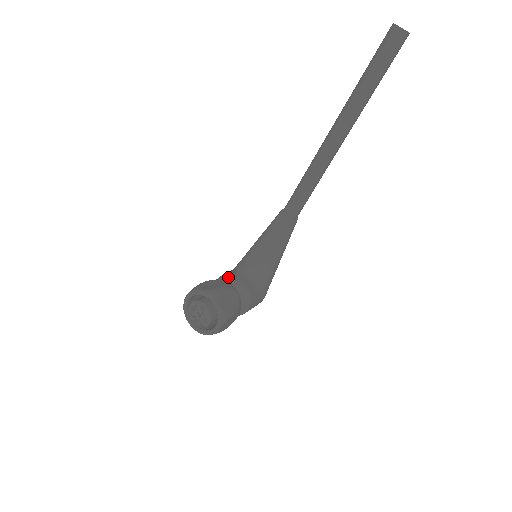
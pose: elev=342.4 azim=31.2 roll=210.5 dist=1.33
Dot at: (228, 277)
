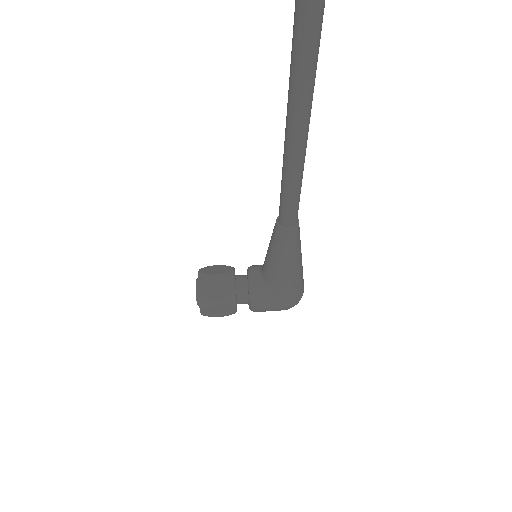
Dot at: (248, 269)
